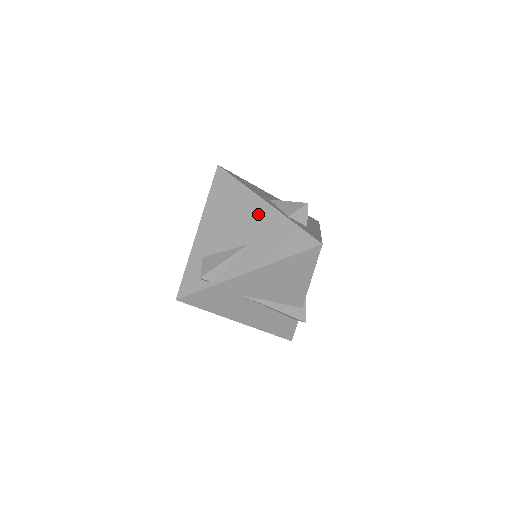
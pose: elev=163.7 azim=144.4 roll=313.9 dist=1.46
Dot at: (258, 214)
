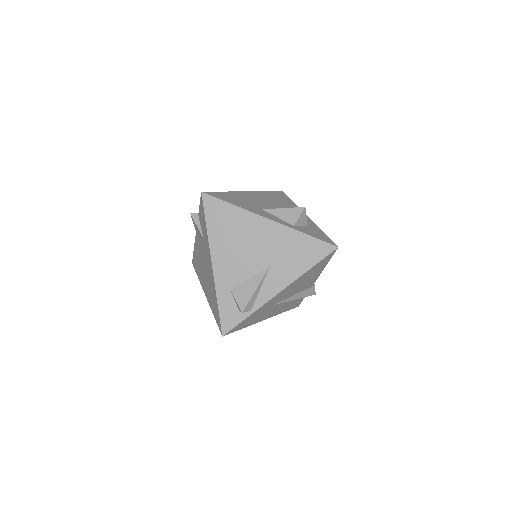
Dot at: (267, 234)
